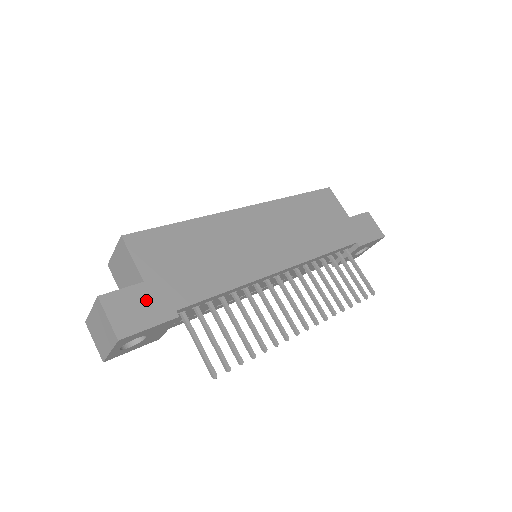
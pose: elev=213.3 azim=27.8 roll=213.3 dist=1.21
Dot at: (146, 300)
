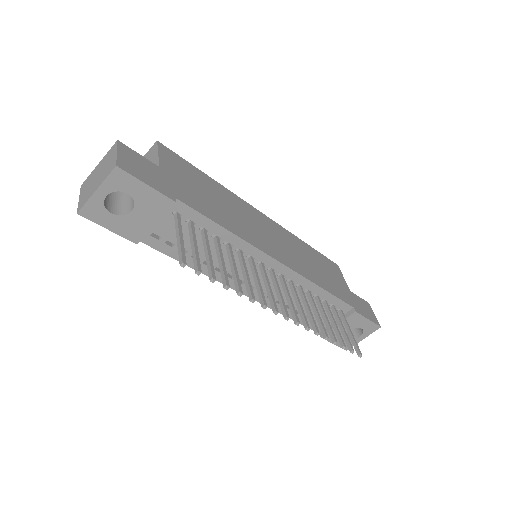
Dot at: (155, 174)
